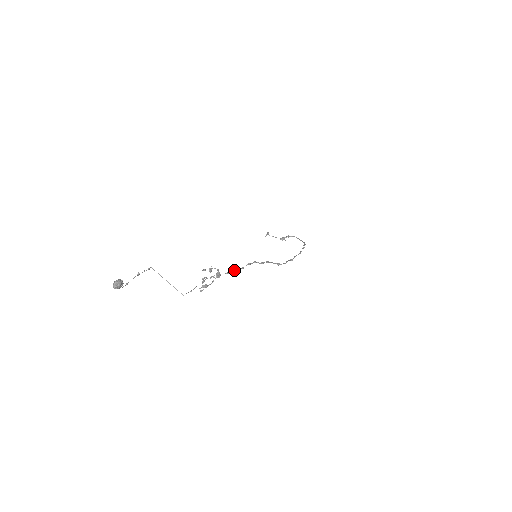
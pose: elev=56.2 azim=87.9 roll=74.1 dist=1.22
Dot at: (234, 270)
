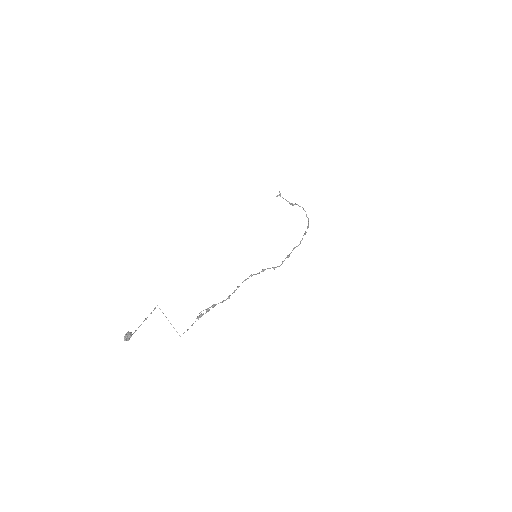
Dot at: (229, 297)
